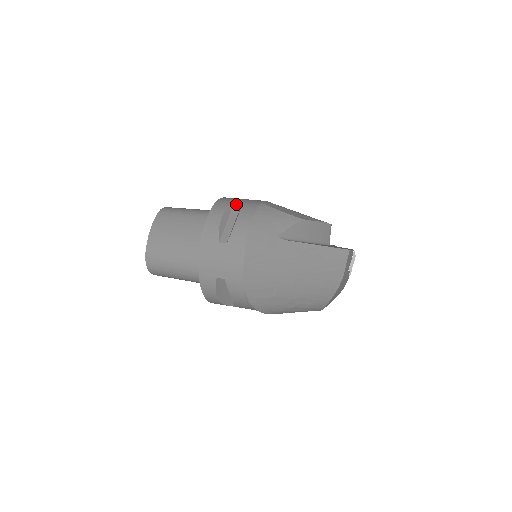
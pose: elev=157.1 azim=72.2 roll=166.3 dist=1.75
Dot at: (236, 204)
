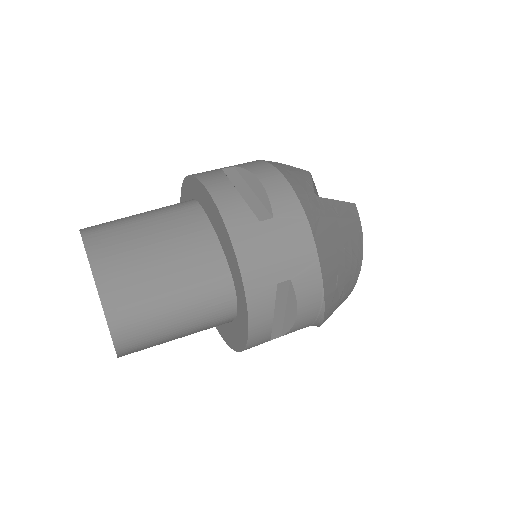
Dot at: (227, 171)
